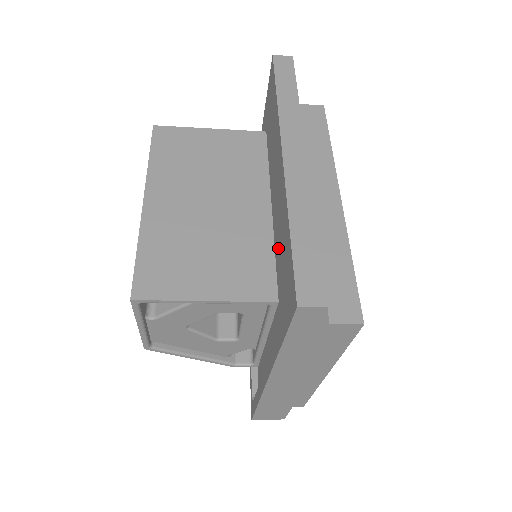
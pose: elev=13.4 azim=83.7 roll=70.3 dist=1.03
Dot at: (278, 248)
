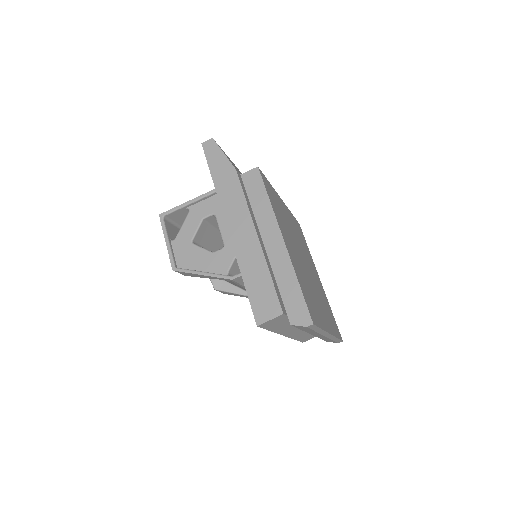
Dot at: occluded
